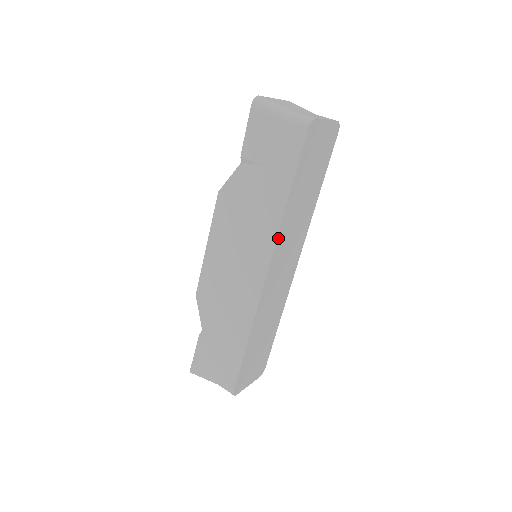
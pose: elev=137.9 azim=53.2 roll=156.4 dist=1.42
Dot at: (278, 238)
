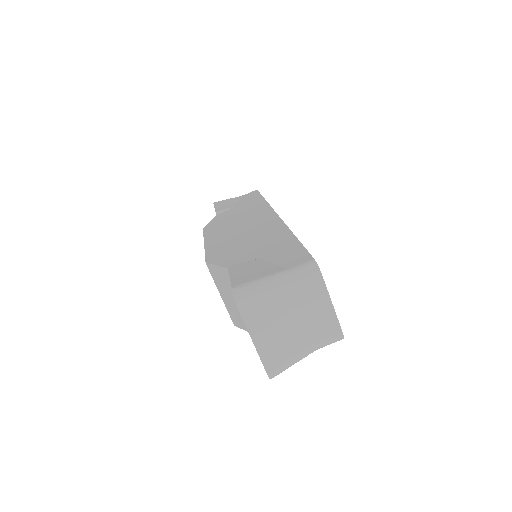
Dot at: occluded
